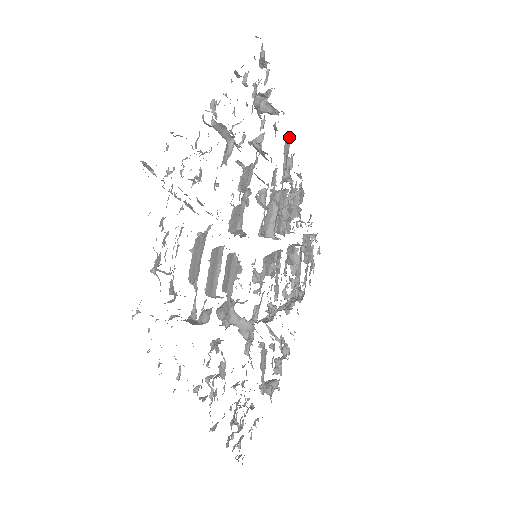
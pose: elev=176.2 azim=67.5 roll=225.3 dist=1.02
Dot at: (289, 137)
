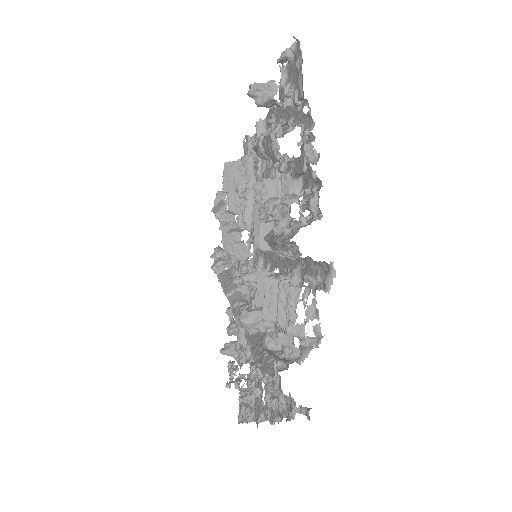
Dot at: (262, 121)
